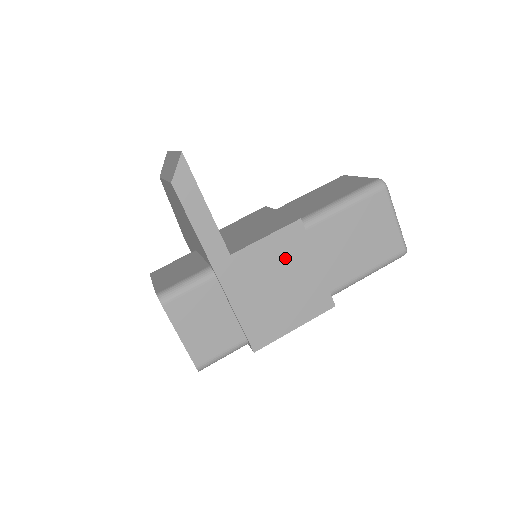
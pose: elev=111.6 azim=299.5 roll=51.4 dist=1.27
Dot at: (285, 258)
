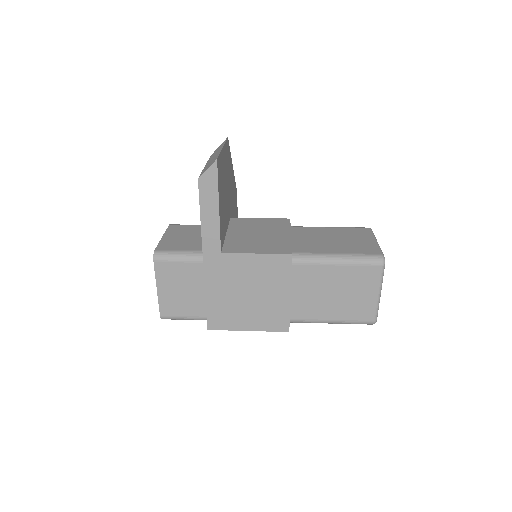
Dot at: (264, 277)
